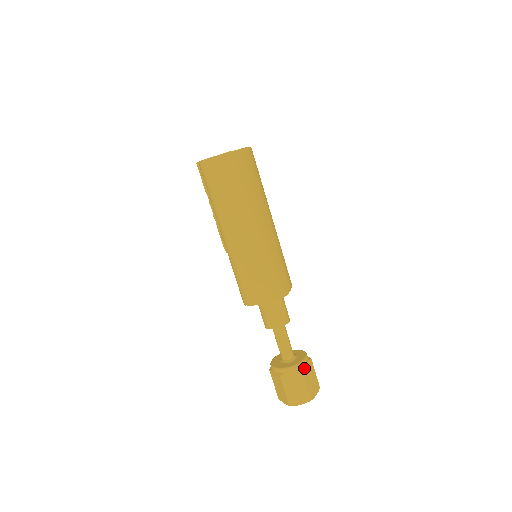
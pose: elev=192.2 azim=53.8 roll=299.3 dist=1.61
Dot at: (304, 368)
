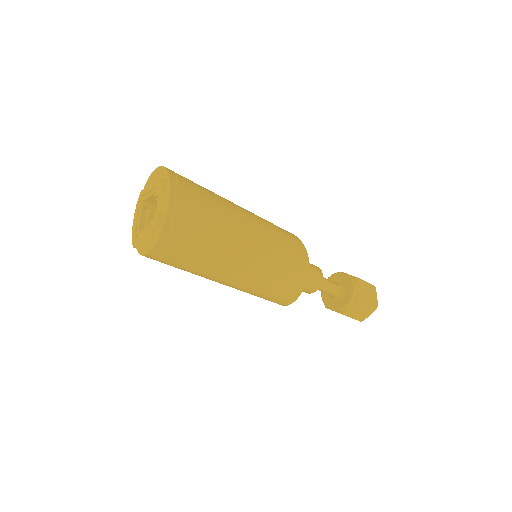
Dot at: (358, 294)
